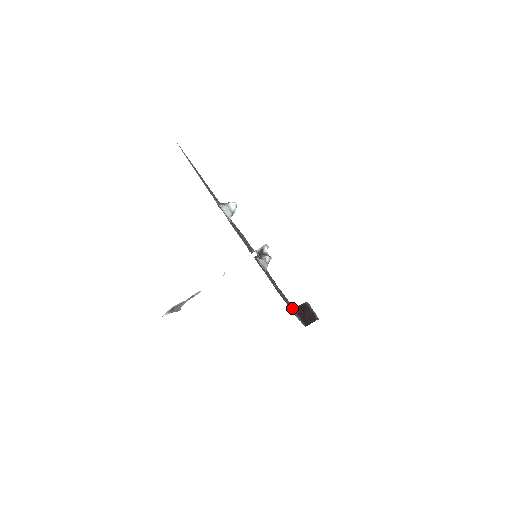
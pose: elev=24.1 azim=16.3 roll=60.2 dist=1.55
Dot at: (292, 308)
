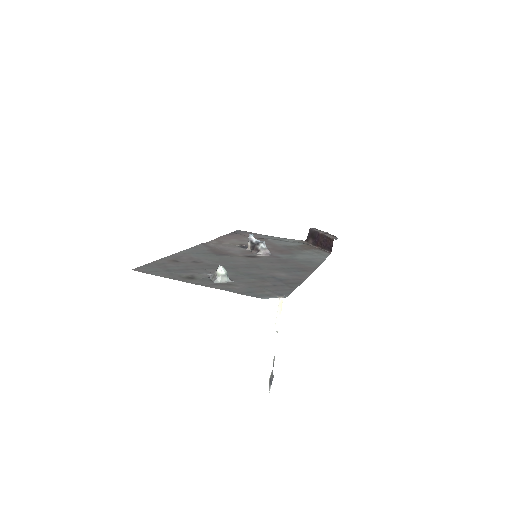
Dot at: (308, 248)
